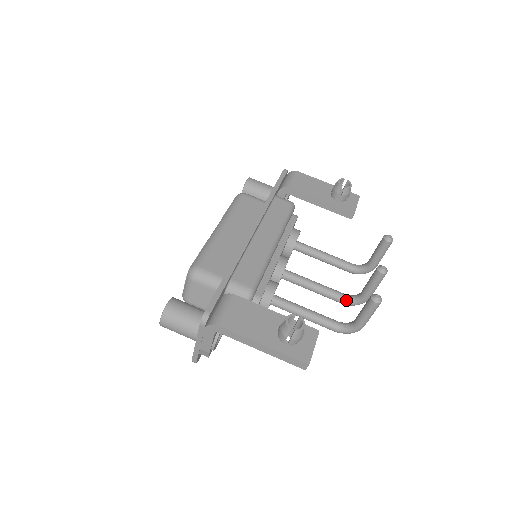
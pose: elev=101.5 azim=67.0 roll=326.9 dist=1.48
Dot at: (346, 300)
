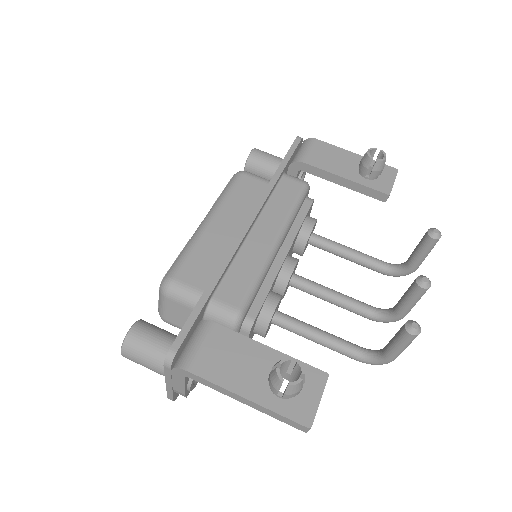
Dot at: (374, 315)
